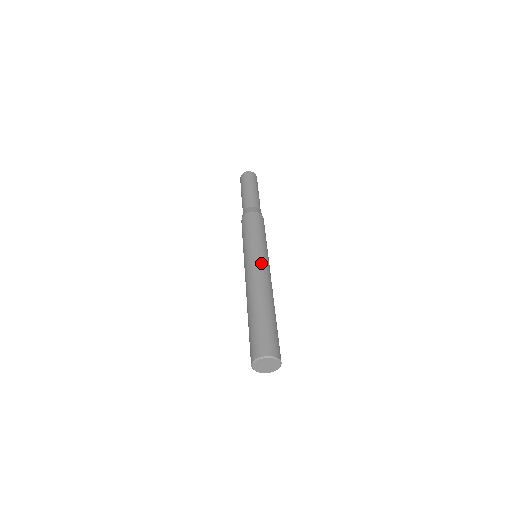
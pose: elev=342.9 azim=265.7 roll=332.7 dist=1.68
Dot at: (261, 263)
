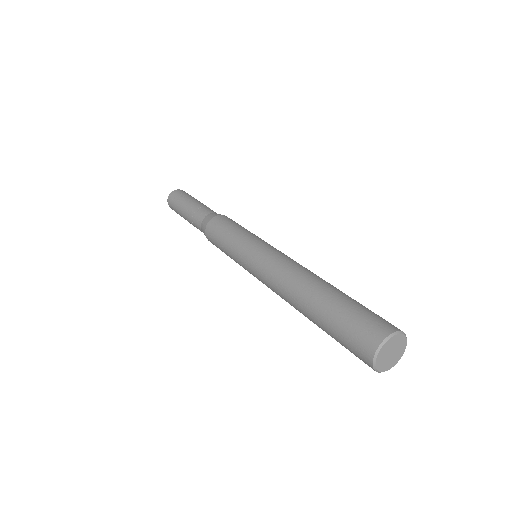
Dot at: occluded
